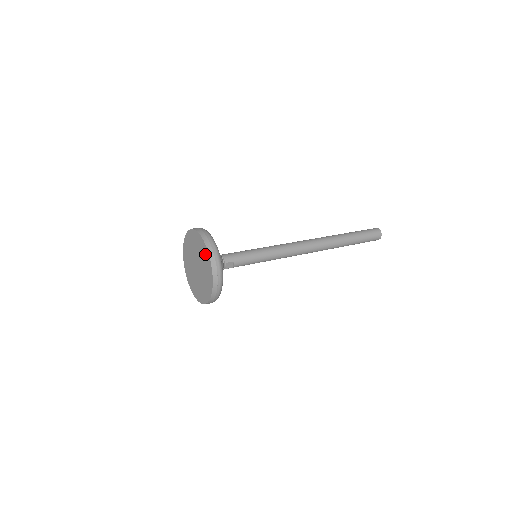
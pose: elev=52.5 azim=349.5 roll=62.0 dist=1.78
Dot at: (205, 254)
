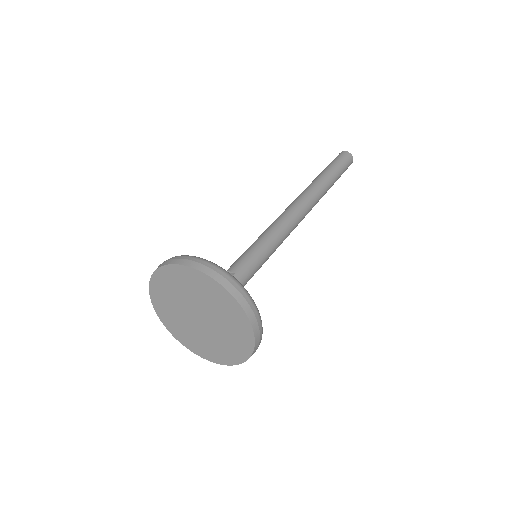
Dot at: (242, 342)
